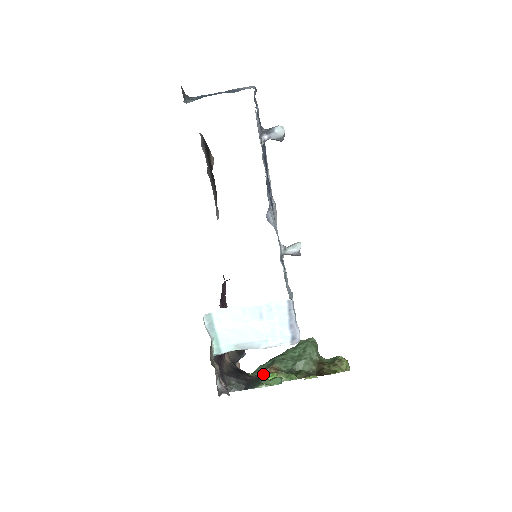
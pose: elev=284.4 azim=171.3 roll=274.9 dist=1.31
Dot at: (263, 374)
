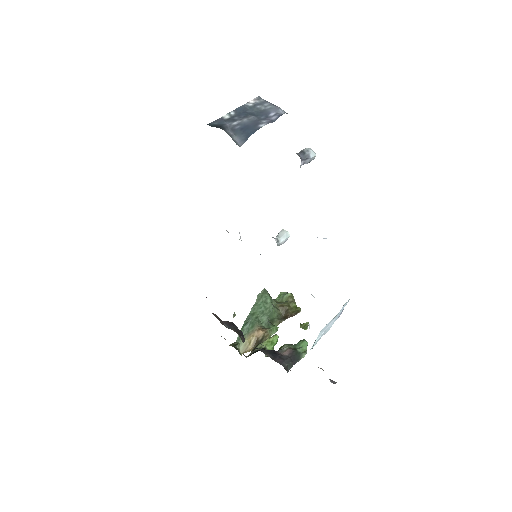
Dot at: (267, 341)
